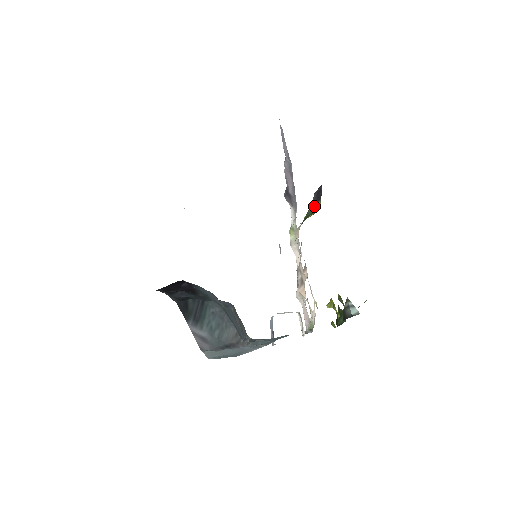
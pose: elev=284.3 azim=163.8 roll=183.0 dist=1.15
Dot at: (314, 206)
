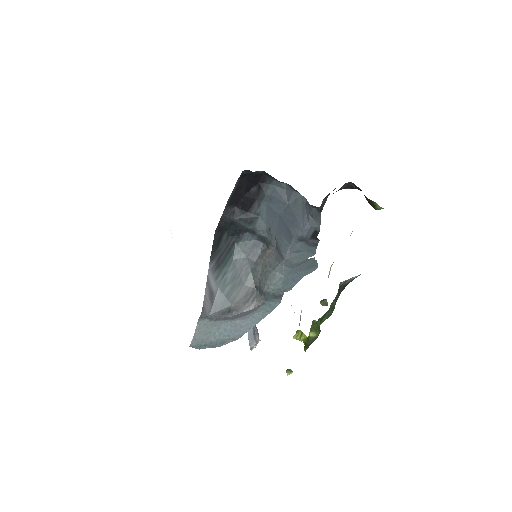
Dot at: occluded
